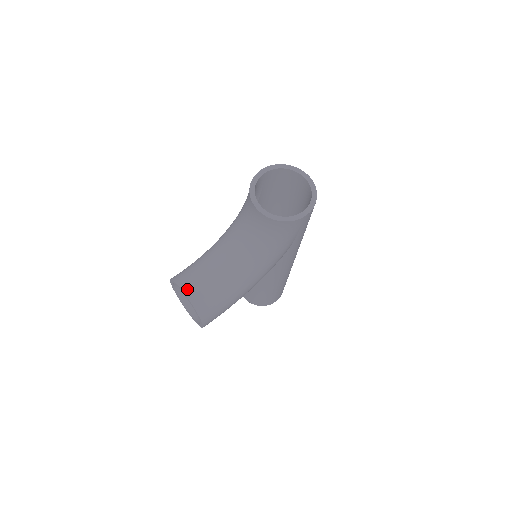
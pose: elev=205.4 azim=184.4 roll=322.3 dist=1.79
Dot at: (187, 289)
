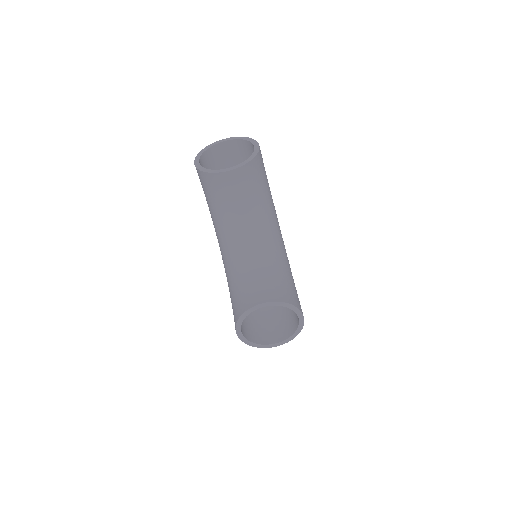
Dot at: (260, 300)
